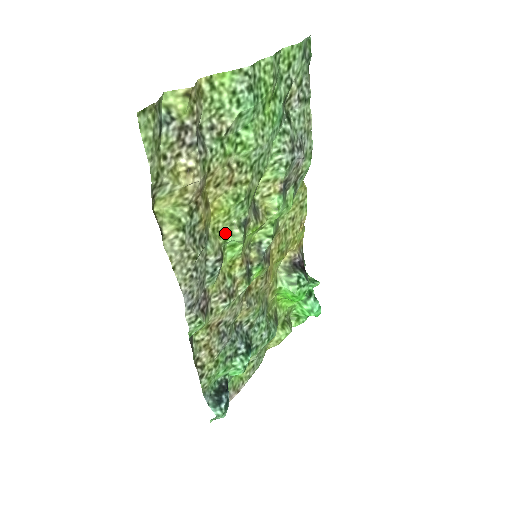
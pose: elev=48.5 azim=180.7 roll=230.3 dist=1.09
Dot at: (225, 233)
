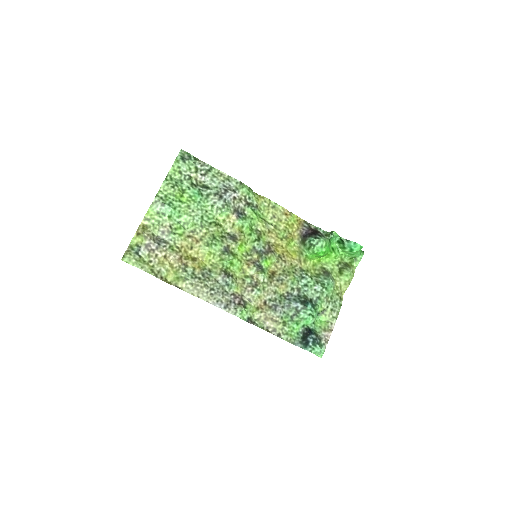
Dot at: (220, 262)
